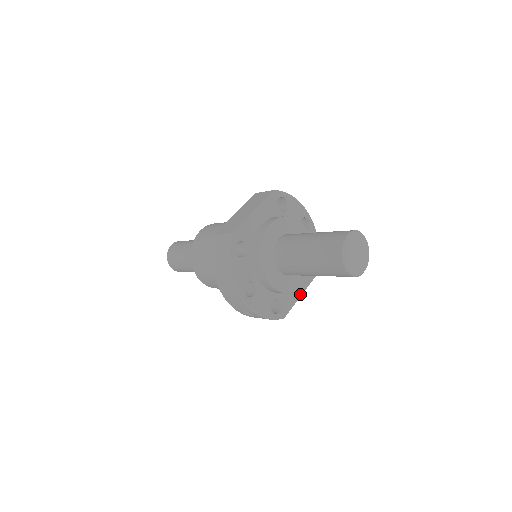
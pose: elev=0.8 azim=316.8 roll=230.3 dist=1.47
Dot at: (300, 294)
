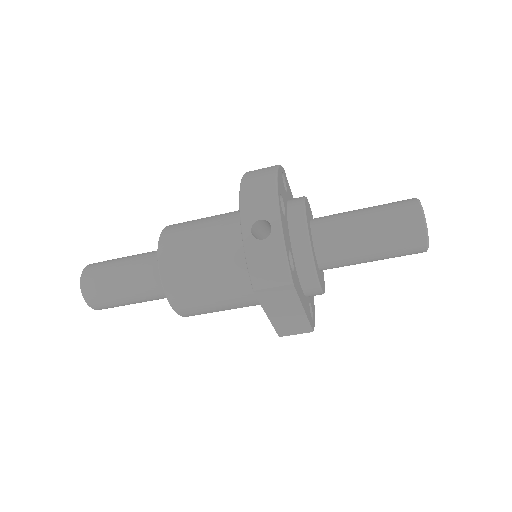
Dot at: (303, 306)
